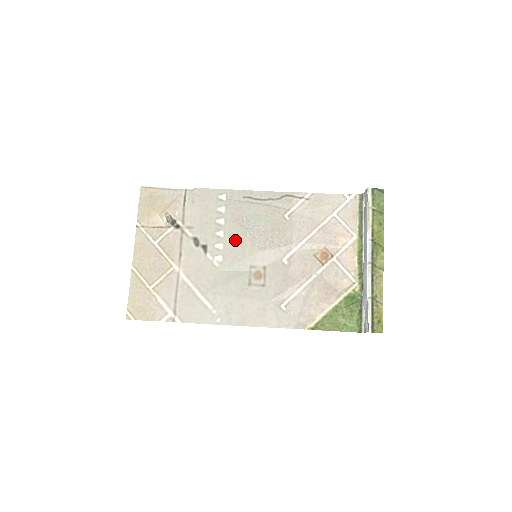
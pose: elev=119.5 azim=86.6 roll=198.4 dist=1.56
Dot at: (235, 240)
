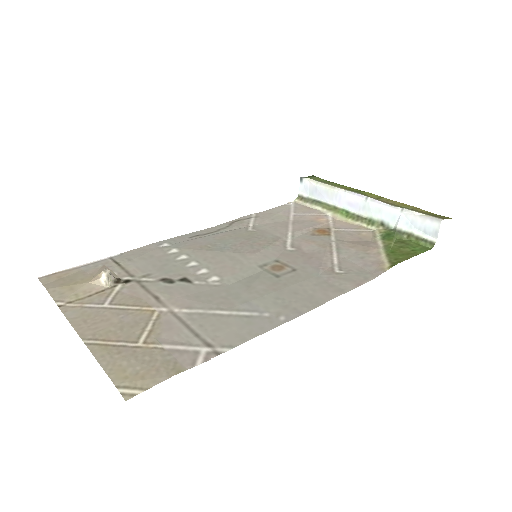
Dot at: (216, 260)
